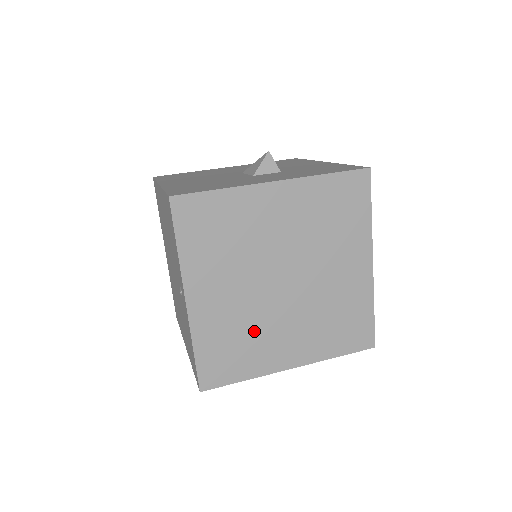
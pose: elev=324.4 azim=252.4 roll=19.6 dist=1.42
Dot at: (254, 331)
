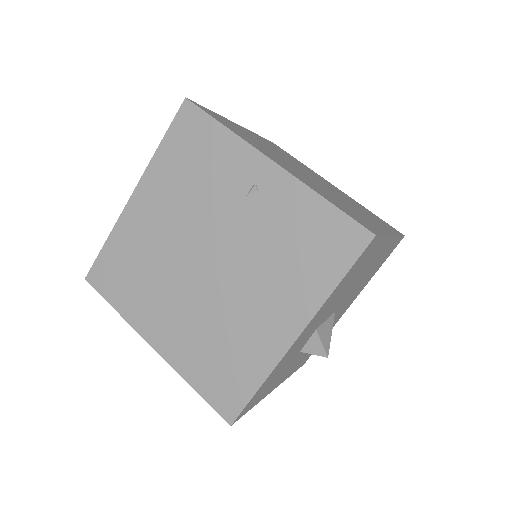
Dot at: (338, 200)
